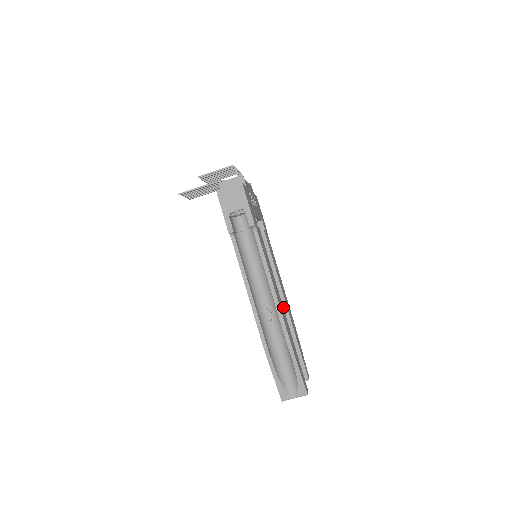
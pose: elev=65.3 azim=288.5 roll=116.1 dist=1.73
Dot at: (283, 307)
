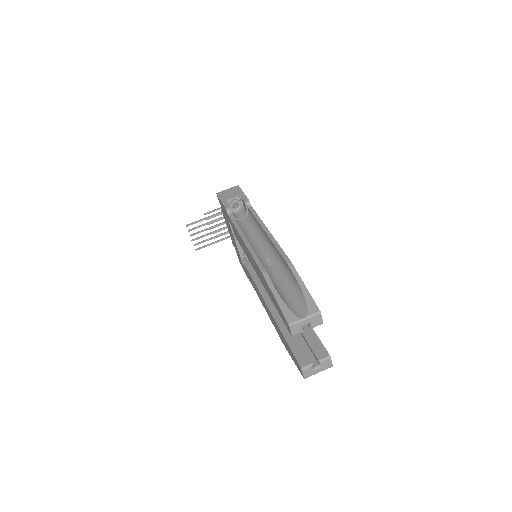
Dot at: occluded
